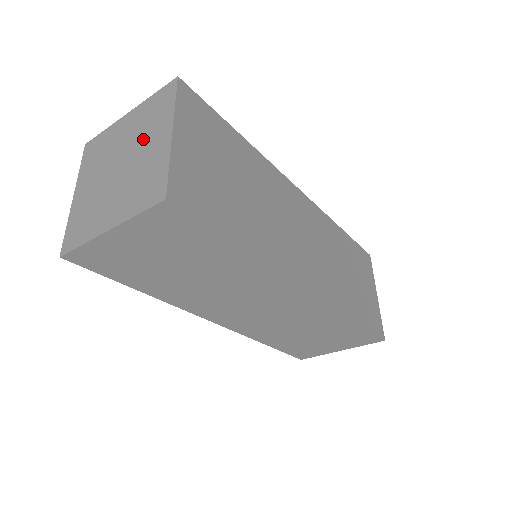
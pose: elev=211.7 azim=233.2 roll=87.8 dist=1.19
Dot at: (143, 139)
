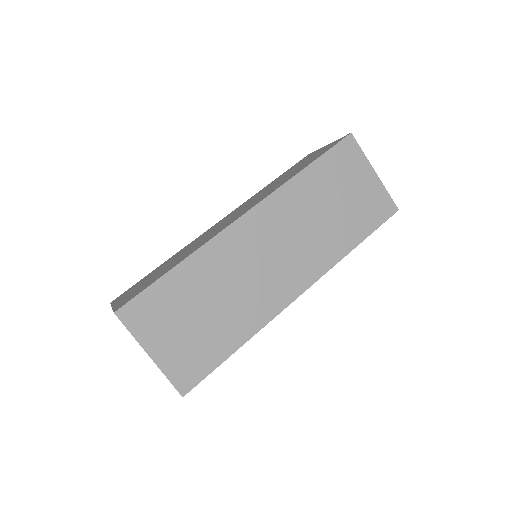
Dot at: occluded
